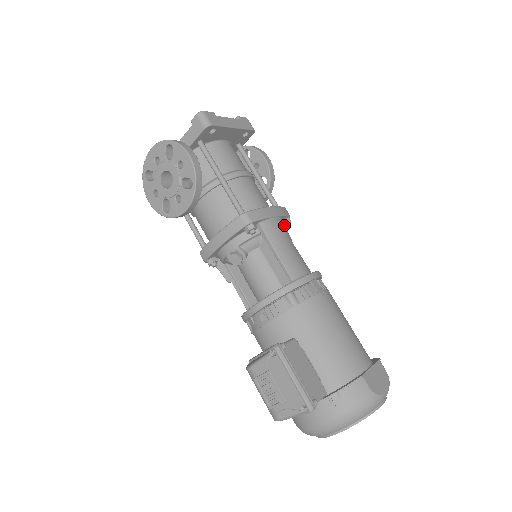
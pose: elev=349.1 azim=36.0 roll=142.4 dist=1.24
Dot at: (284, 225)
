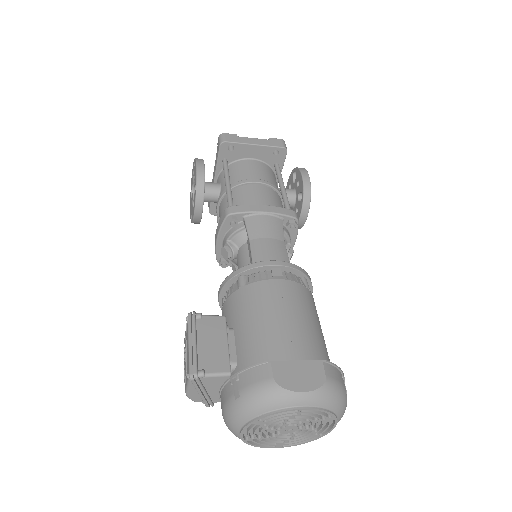
Dot at: (279, 223)
